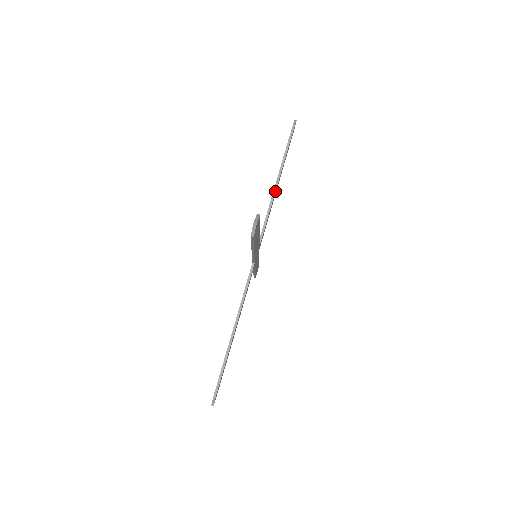
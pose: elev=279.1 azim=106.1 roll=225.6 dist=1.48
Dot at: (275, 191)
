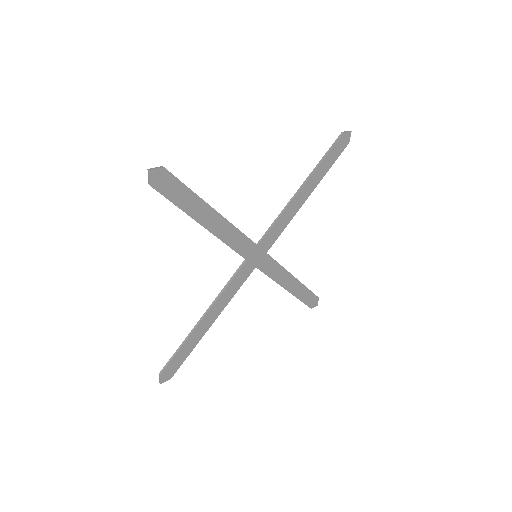
Dot at: (295, 195)
